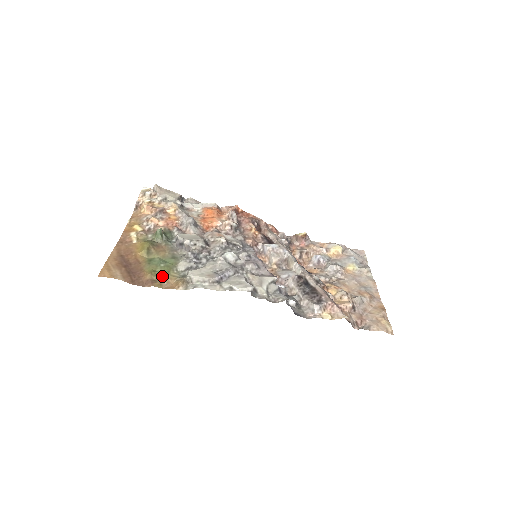
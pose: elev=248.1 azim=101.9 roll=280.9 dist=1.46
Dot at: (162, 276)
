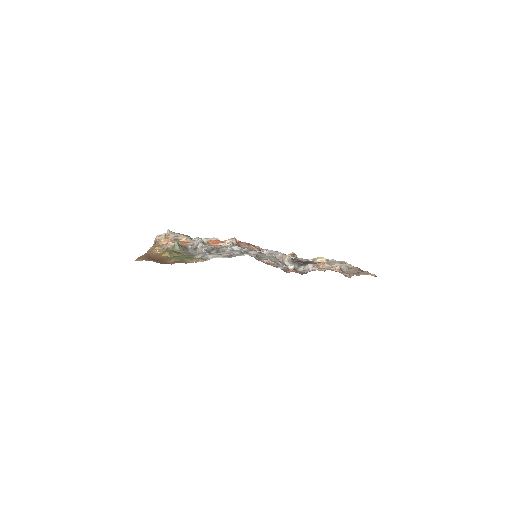
Dot at: (184, 260)
